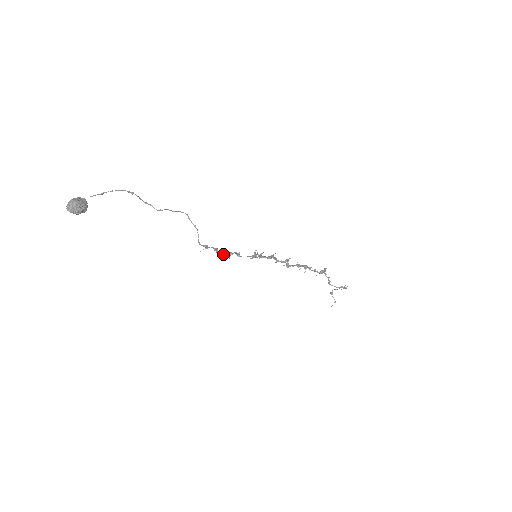
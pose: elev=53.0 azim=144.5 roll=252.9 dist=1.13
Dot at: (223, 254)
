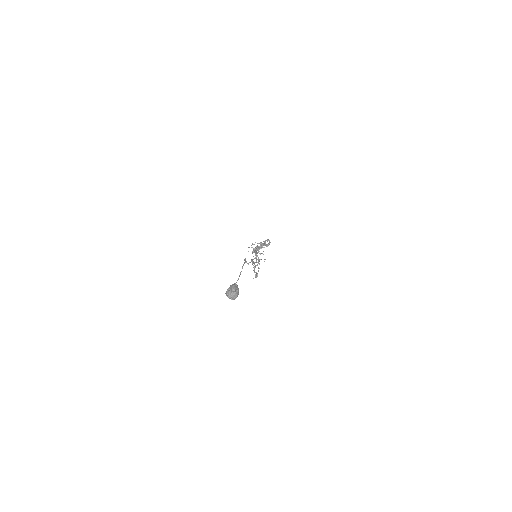
Dot at: (255, 272)
